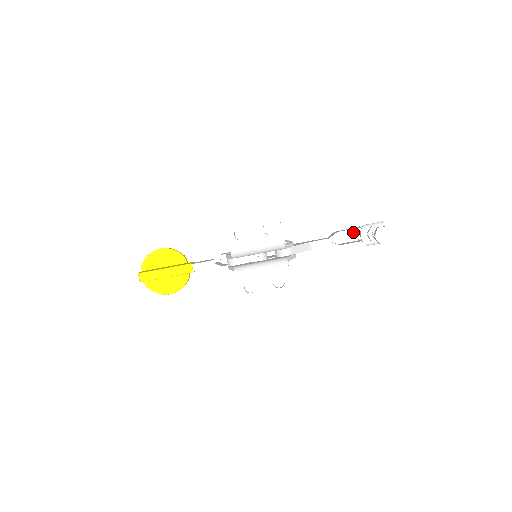
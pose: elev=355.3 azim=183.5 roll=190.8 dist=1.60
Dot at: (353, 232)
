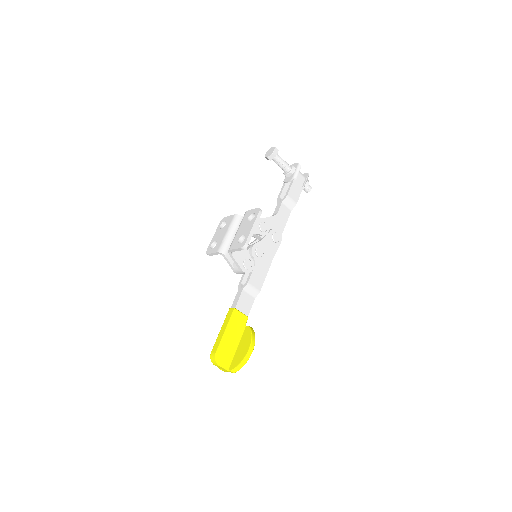
Dot at: (283, 188)
